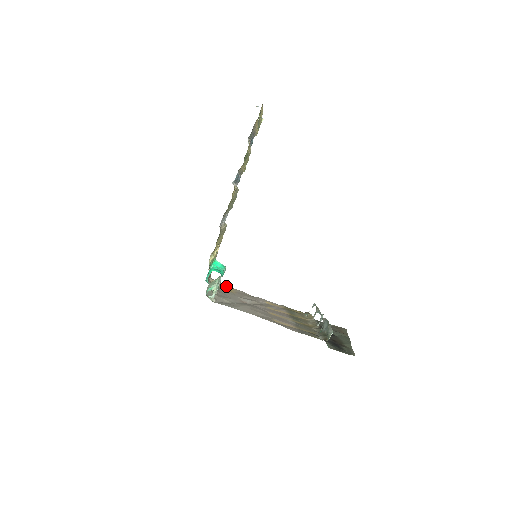
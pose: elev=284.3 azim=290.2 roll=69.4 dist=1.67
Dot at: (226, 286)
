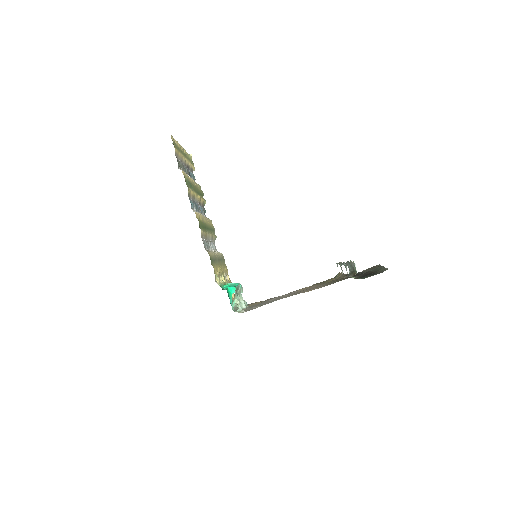
Dot at: (256, 302)
